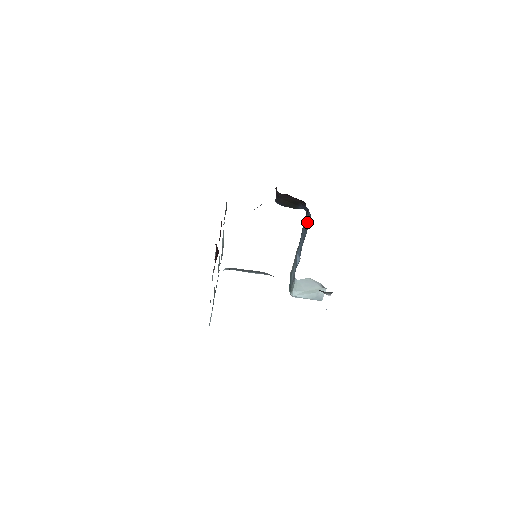
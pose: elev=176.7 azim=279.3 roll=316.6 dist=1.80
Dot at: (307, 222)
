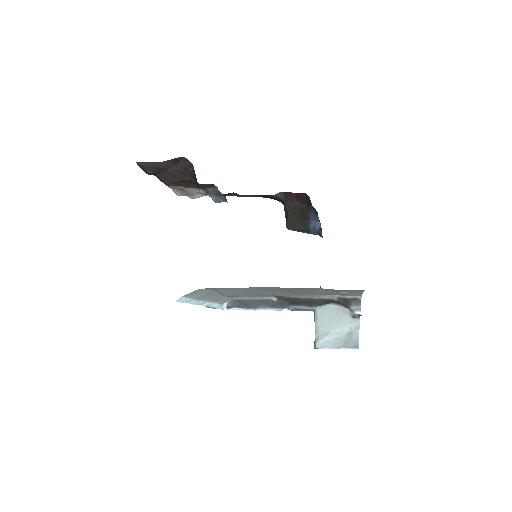
Dot at: occluded
